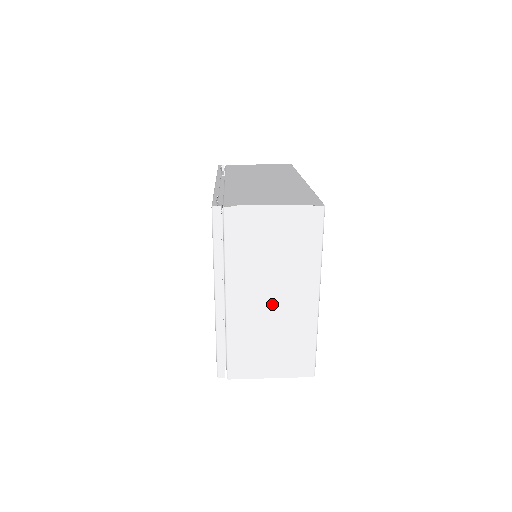
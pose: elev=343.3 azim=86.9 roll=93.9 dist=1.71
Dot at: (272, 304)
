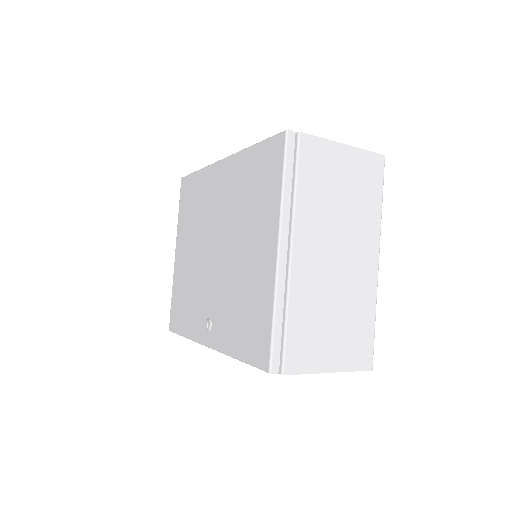
Dot at: (337, 264)
